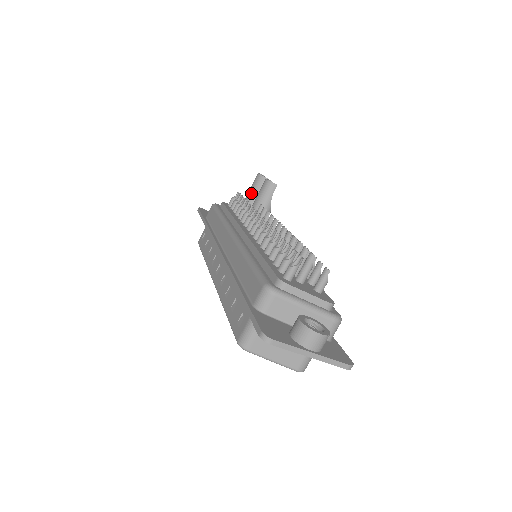
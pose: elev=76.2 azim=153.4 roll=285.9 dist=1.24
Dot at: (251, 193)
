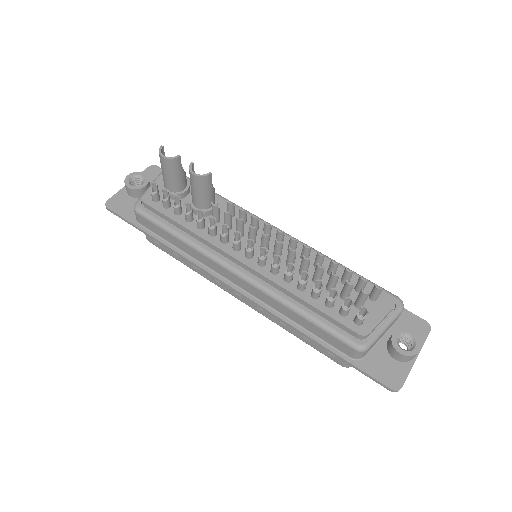
Dot at: (171, 179)
